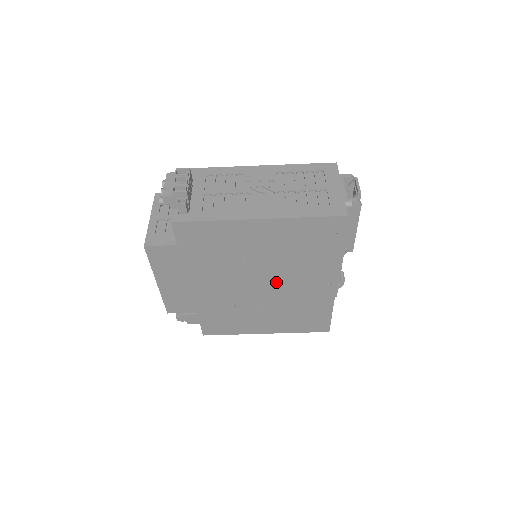
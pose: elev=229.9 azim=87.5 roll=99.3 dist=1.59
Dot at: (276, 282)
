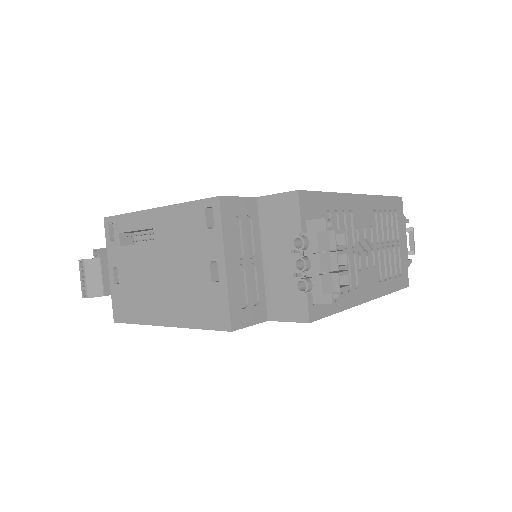
Dot at: occluded
